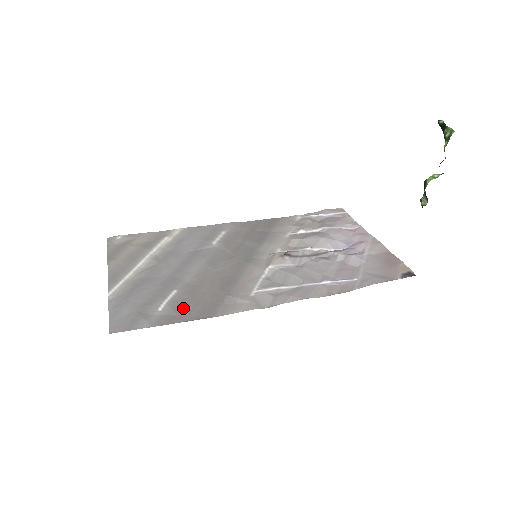
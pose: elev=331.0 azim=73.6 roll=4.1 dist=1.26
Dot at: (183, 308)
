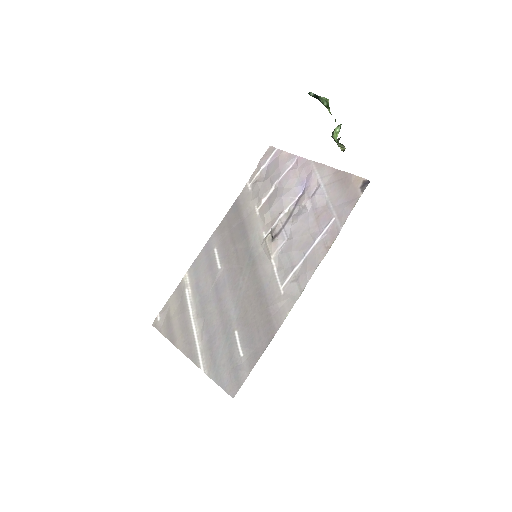
Dot at: (253, 341)
